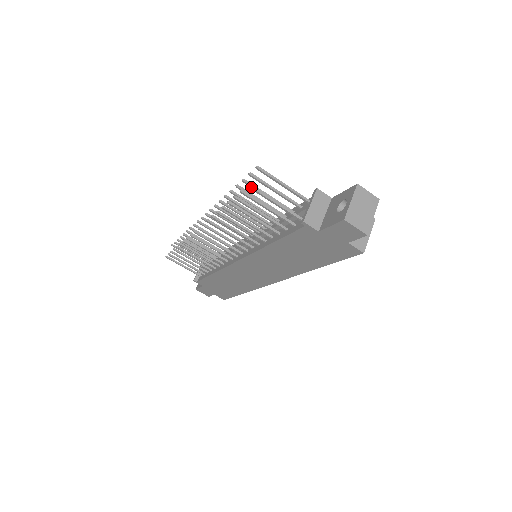
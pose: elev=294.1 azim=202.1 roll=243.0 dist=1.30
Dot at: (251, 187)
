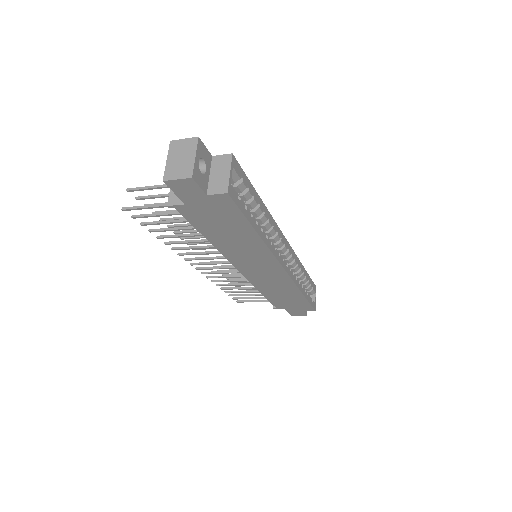
Dot at: (124, 209)
